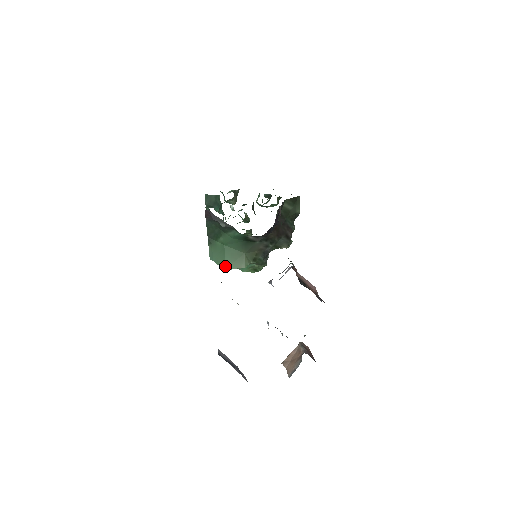
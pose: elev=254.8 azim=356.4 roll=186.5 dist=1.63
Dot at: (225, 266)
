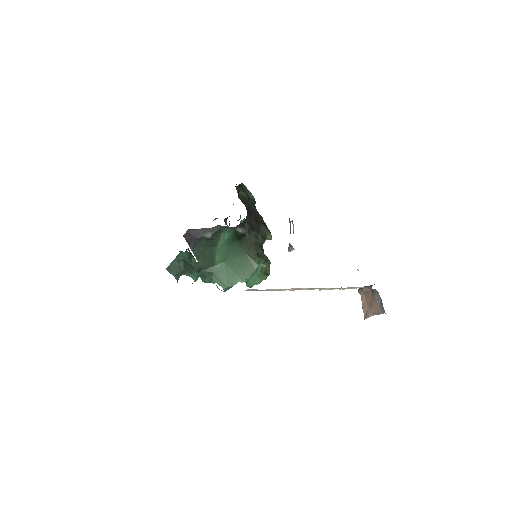
Dot at: (241, 279)
